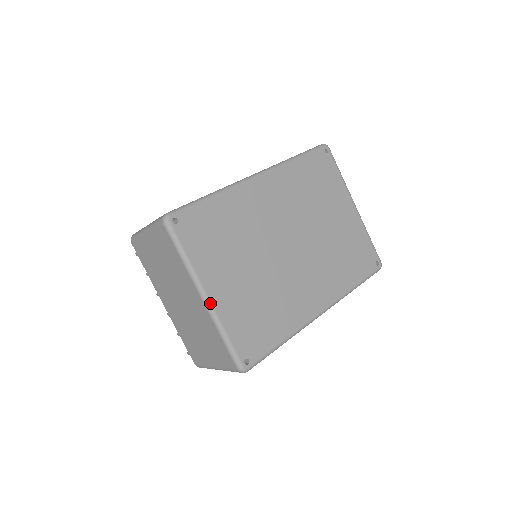
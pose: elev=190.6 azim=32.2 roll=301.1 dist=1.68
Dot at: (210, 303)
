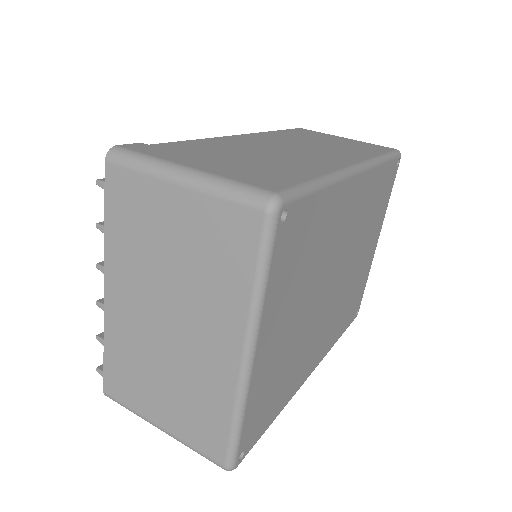
Dot at: (251, 369)
